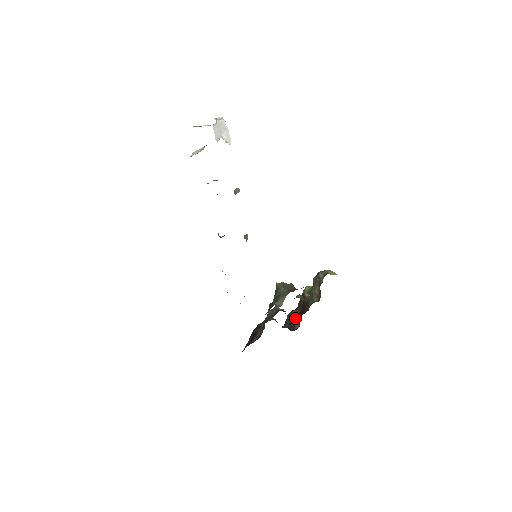
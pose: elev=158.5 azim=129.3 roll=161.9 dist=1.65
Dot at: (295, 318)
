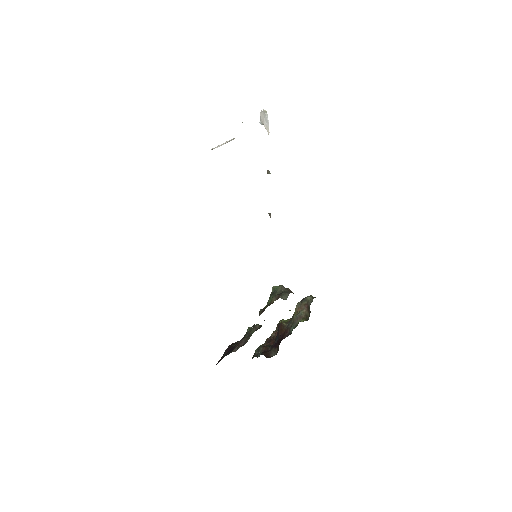
Dot at: (269, 348)
